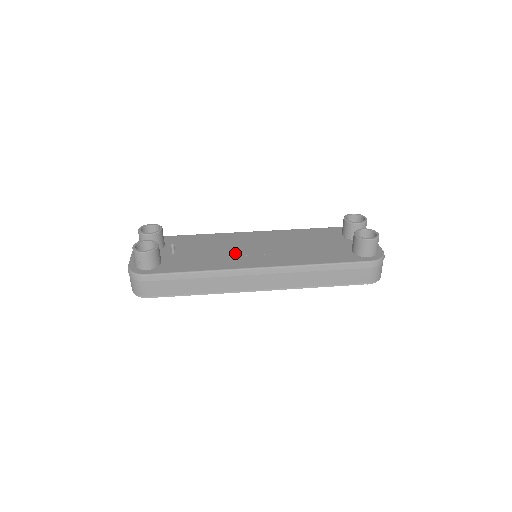
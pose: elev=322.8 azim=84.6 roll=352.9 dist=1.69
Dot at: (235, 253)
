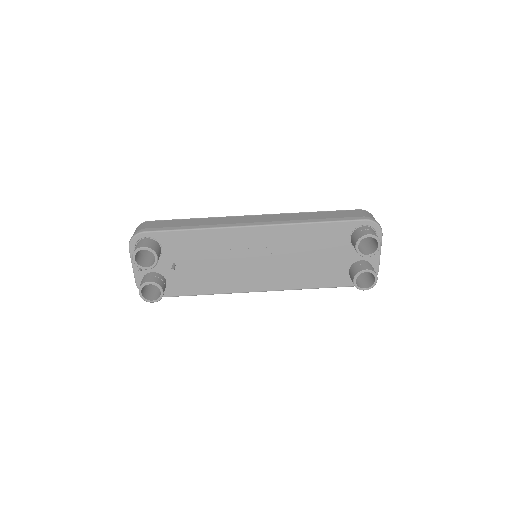
Dot at: (235, 269)
